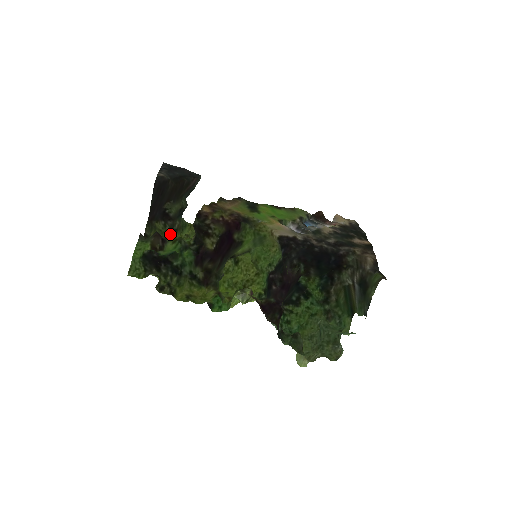
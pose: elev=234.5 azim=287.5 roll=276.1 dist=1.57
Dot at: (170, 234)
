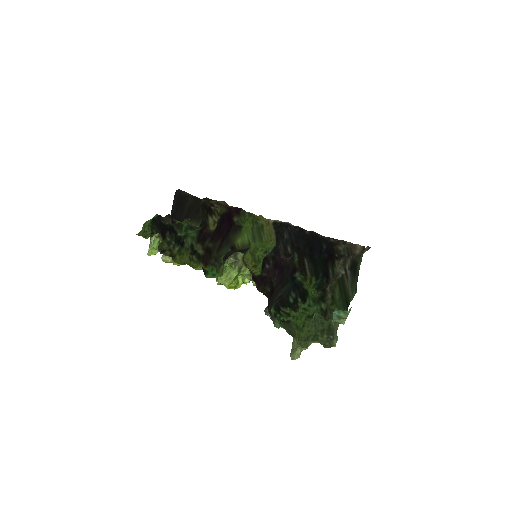
Dot at: occluded
